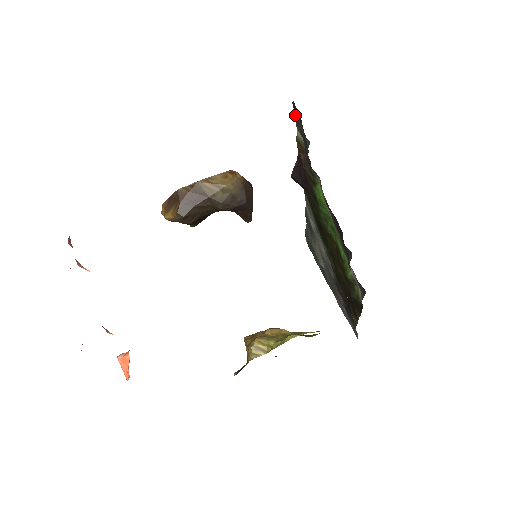
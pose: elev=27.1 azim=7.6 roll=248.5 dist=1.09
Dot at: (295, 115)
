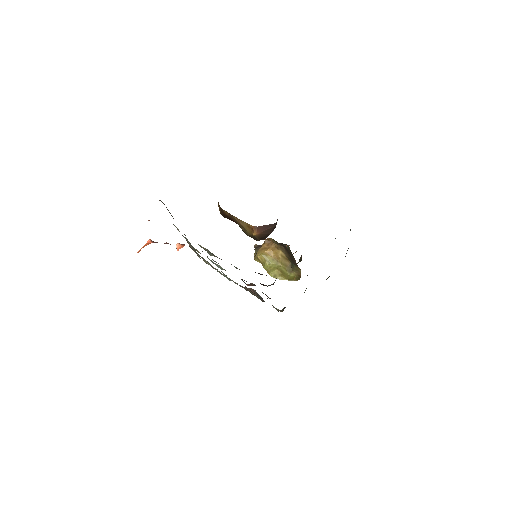
Dot at: occluded
